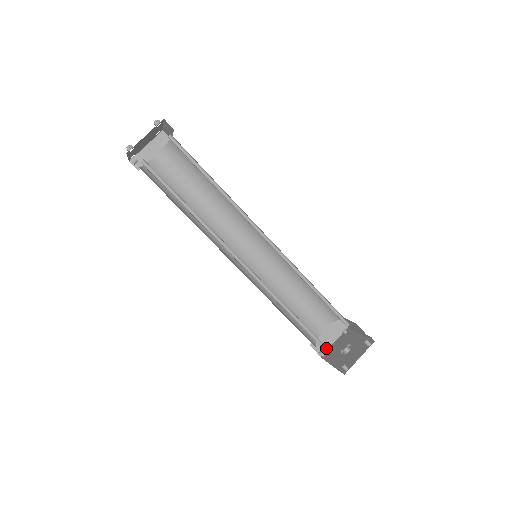
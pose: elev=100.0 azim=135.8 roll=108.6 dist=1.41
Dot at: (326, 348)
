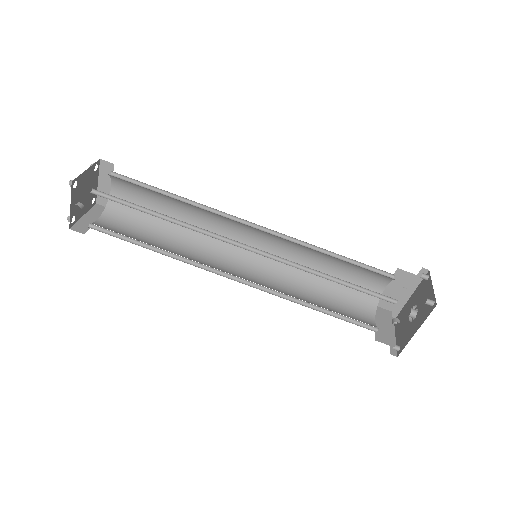
Dot at: (395, 302)
